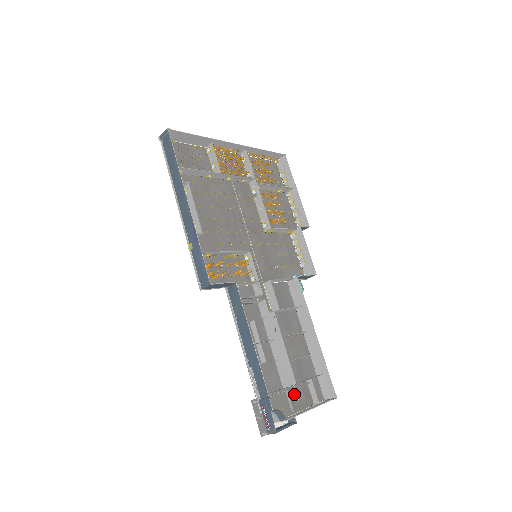
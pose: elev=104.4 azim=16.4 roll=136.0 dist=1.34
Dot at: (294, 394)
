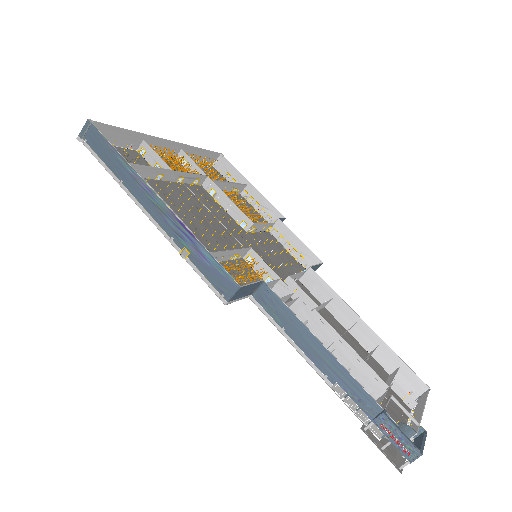
Dot at: (388, 404)
